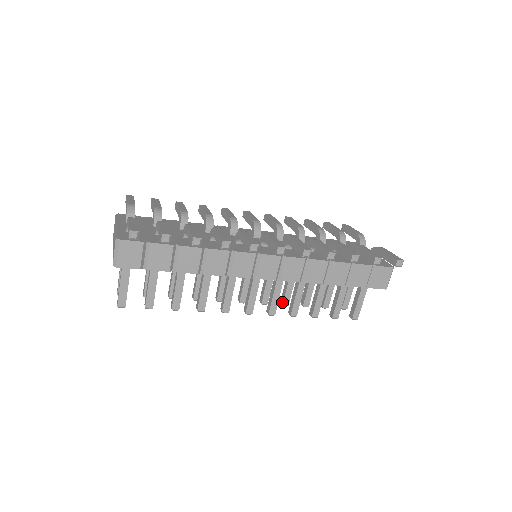
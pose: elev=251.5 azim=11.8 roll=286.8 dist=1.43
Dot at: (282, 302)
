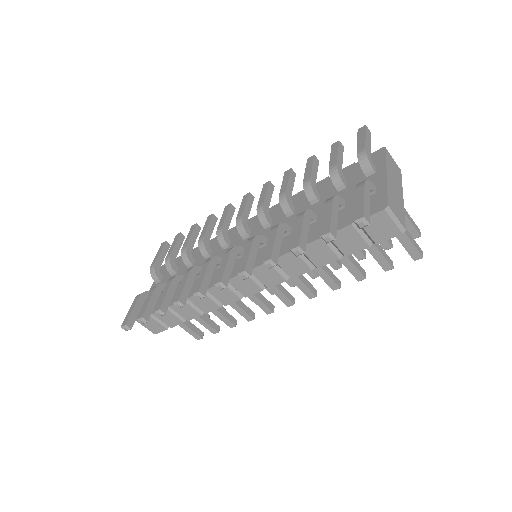
Dot at: (333, 267)
